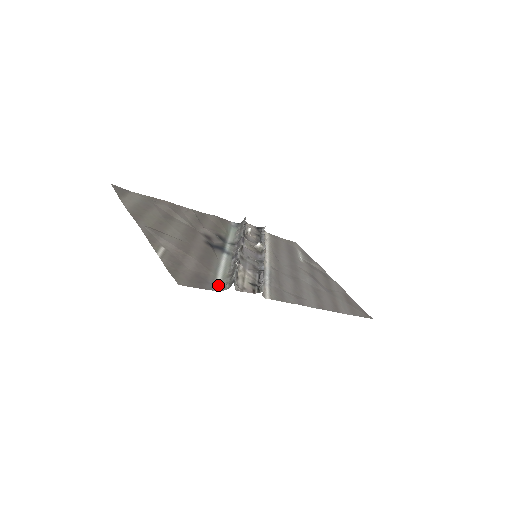
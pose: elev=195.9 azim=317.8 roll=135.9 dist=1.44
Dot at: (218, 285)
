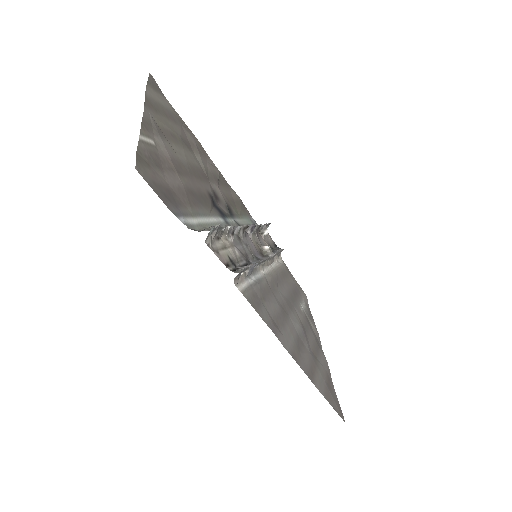
Dot at: (188, 221)
